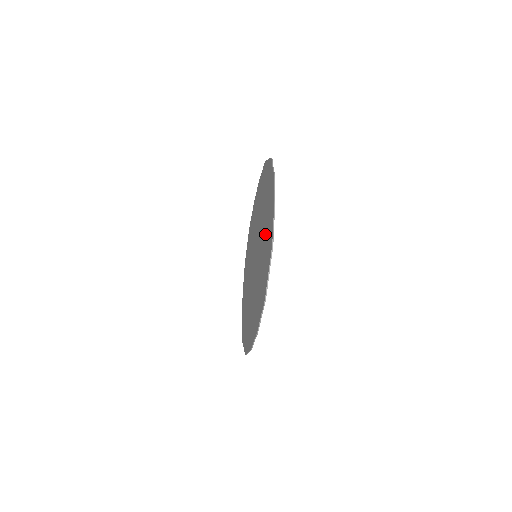
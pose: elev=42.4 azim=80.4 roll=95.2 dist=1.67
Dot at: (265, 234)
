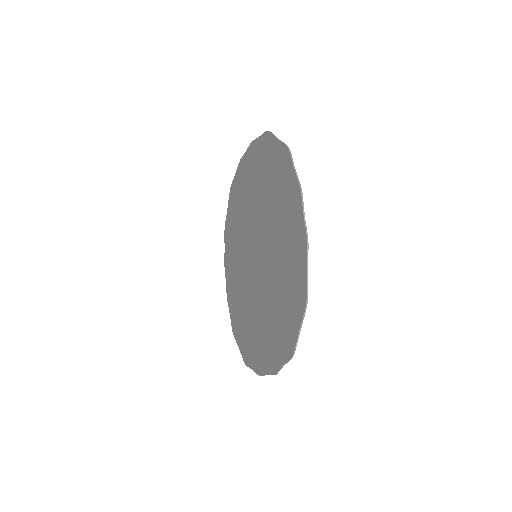
Dot at: (282, 258)
